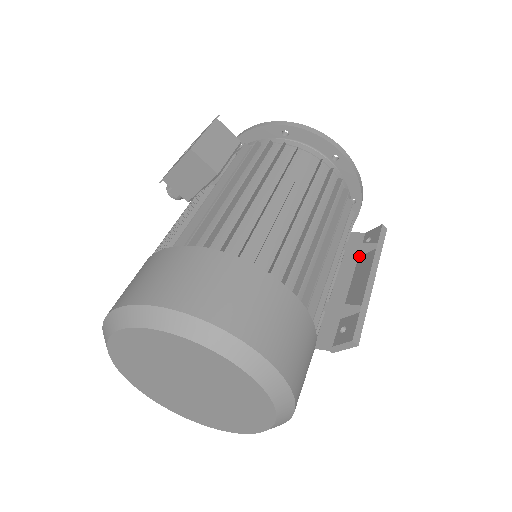
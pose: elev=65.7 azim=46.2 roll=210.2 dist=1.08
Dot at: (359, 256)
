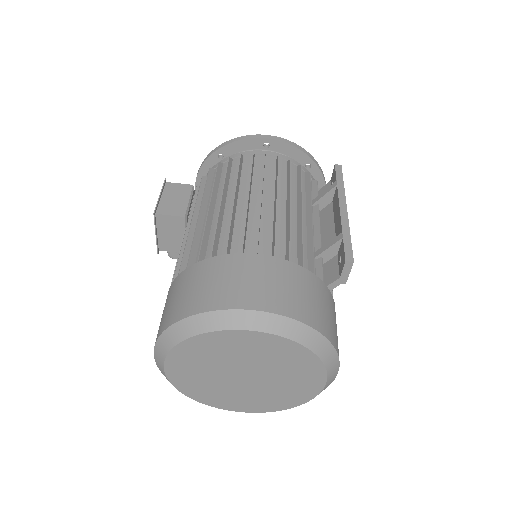
Dot at: (332, 200)
